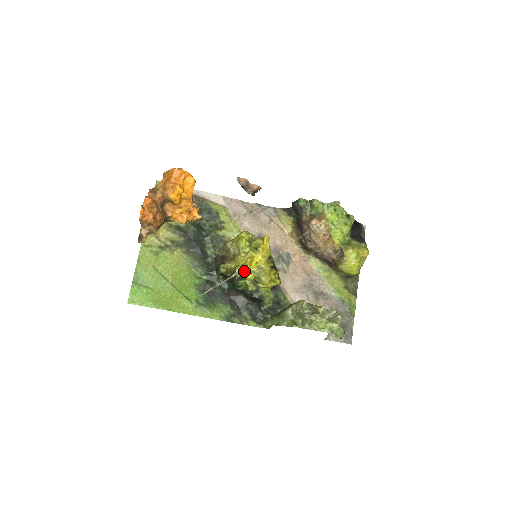
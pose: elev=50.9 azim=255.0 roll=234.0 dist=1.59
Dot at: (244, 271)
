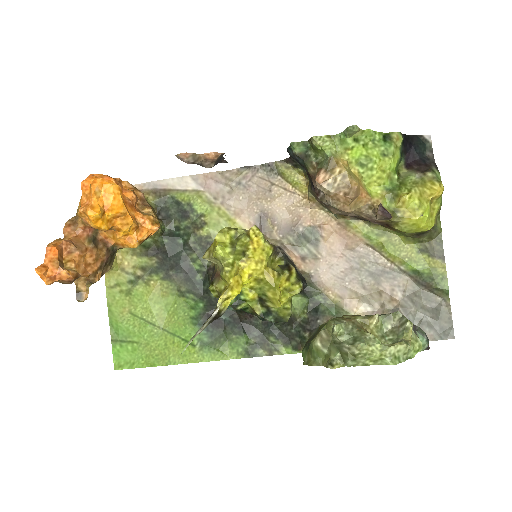
Dot at: (231, 298)
